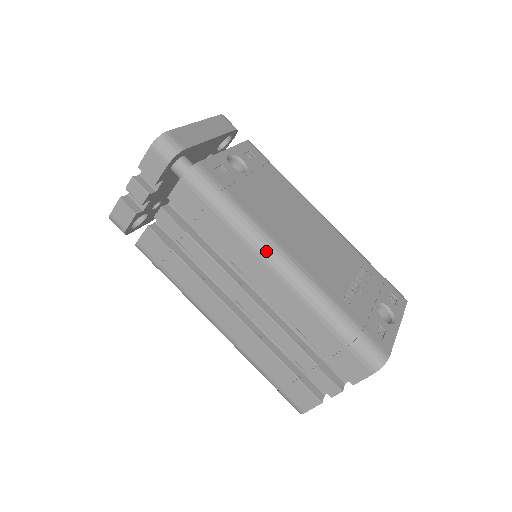
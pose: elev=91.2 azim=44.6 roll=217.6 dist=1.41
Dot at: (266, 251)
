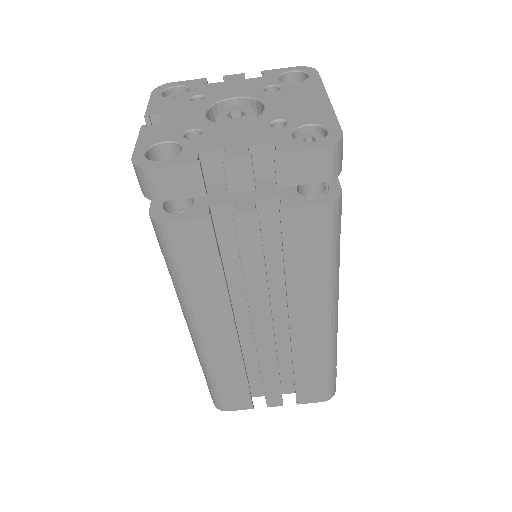
Dot at: (333, 304)
